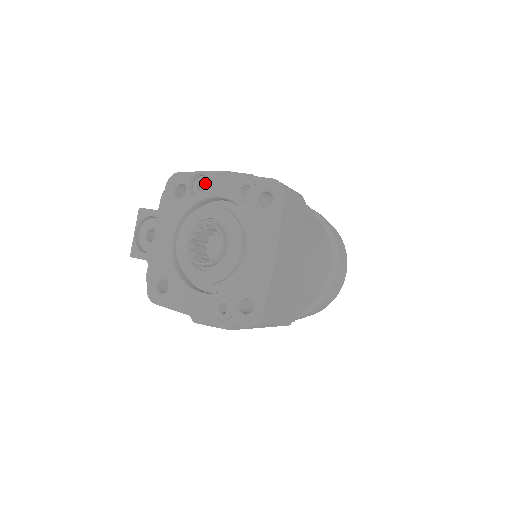
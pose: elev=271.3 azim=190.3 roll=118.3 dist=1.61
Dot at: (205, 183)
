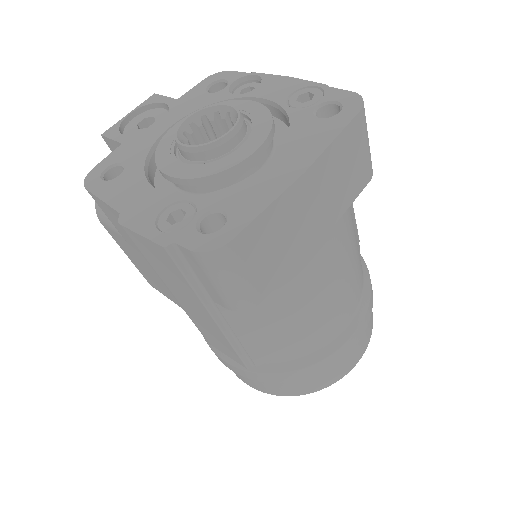
Dot at: occluded
